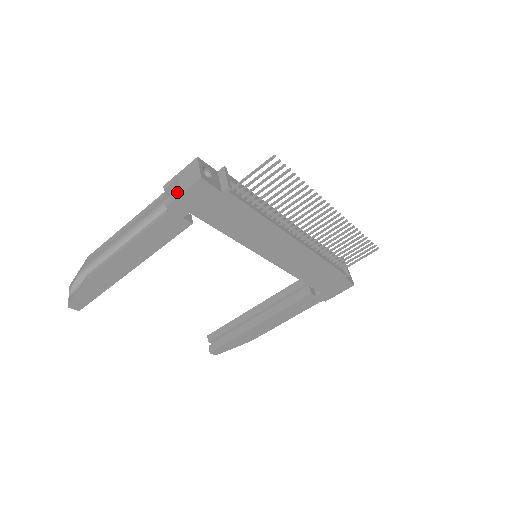
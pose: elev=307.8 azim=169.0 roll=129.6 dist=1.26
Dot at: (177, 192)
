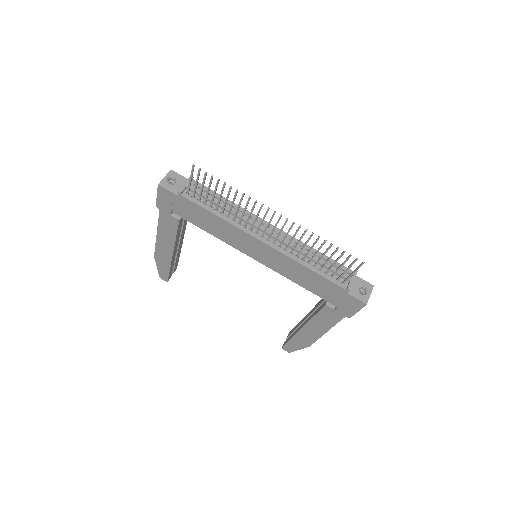
Dot at: occluded
